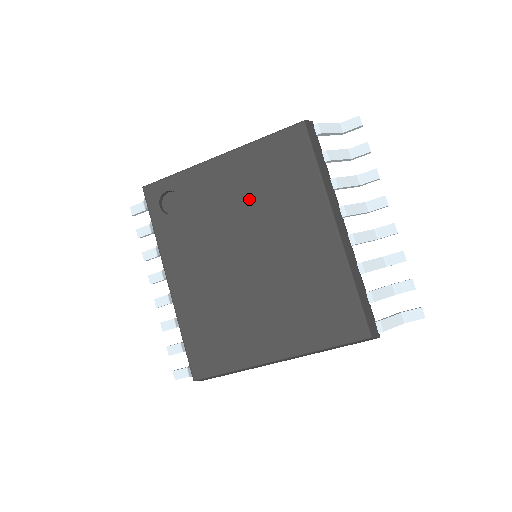
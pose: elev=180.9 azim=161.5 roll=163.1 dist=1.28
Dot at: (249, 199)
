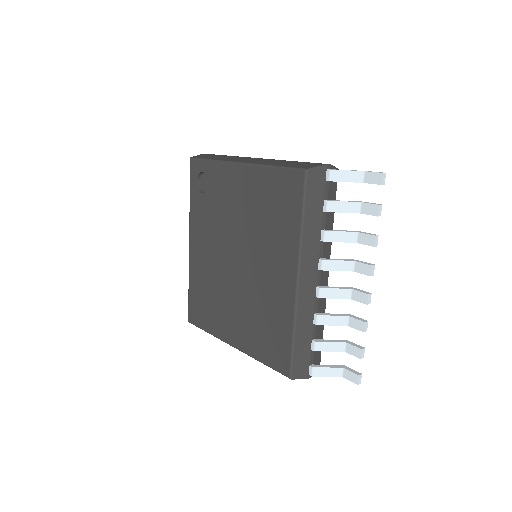
Dot at: (249, 215)
